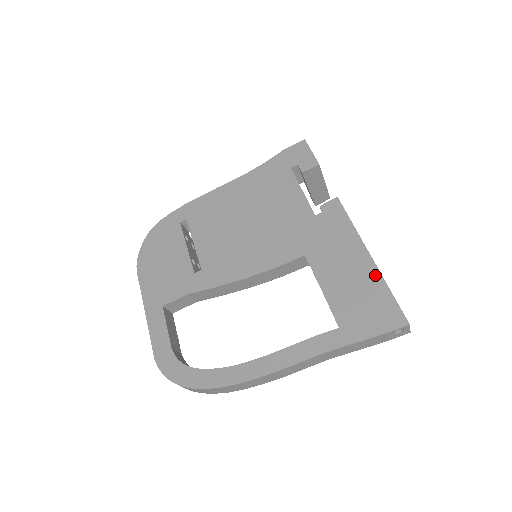
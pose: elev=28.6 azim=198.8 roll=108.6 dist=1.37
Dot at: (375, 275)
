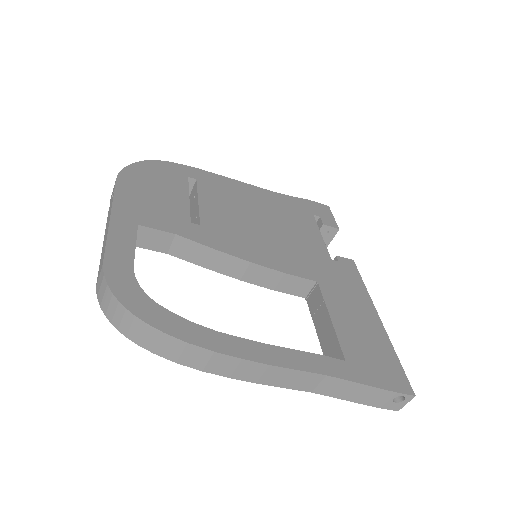
Dot at: (384, 336)
